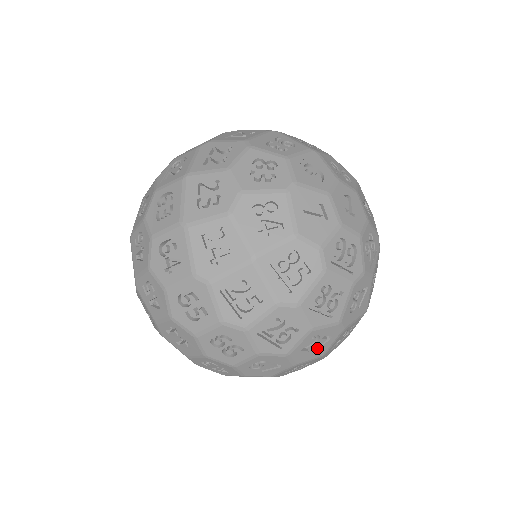
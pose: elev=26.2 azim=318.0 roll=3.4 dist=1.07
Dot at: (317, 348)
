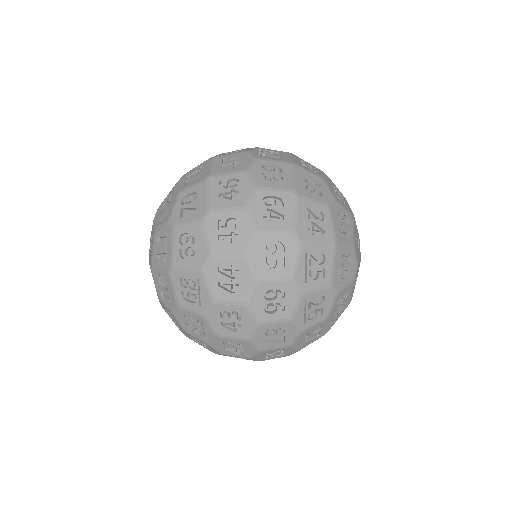
Dot at: (307, 340)
